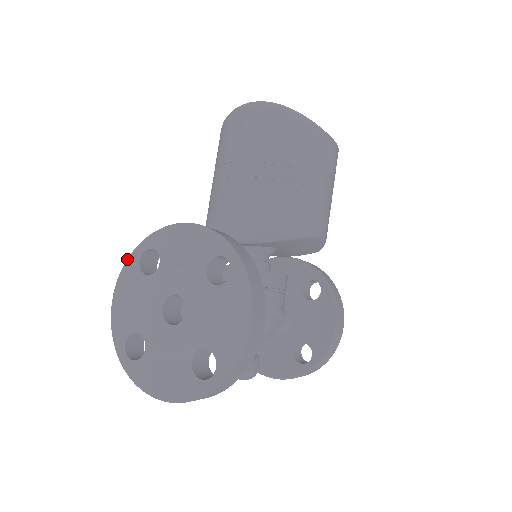
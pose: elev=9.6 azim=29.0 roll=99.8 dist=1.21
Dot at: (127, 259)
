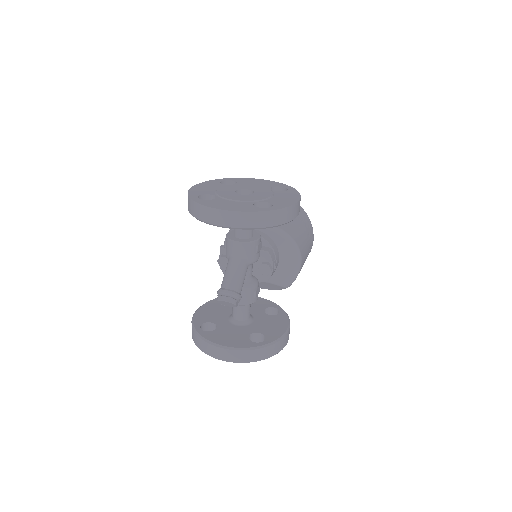
Dot at: (211, 180)
